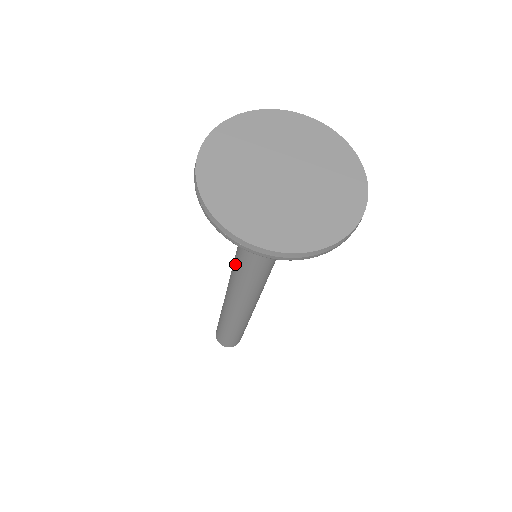
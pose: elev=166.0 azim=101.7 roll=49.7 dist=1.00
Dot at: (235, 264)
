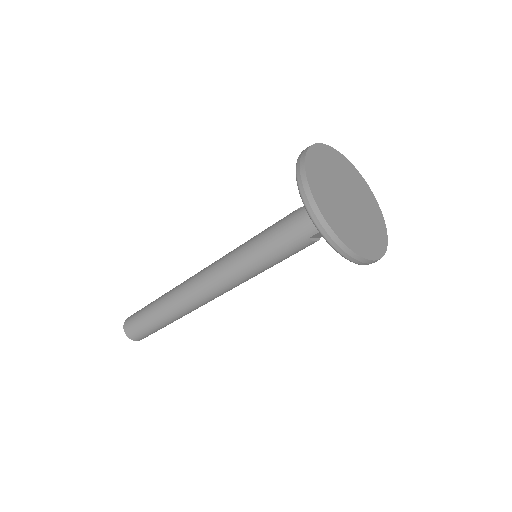
Dot at: (239, 263)
